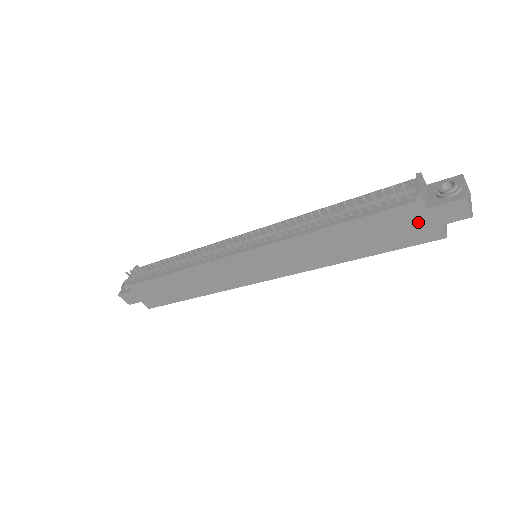
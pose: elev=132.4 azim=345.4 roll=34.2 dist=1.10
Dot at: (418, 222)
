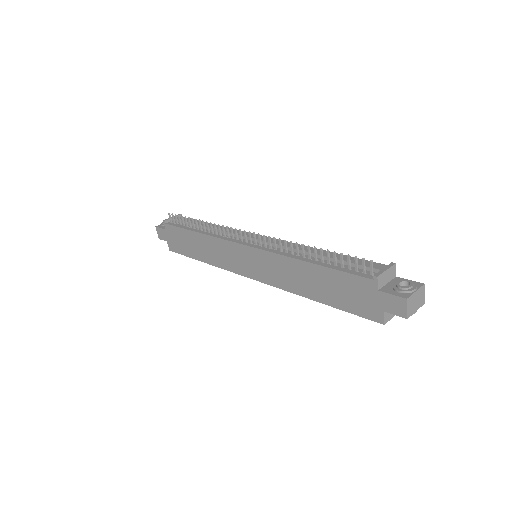
Dot at: (369, 298)
